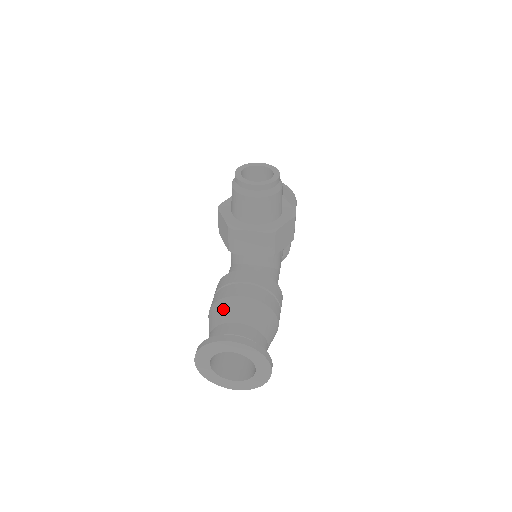
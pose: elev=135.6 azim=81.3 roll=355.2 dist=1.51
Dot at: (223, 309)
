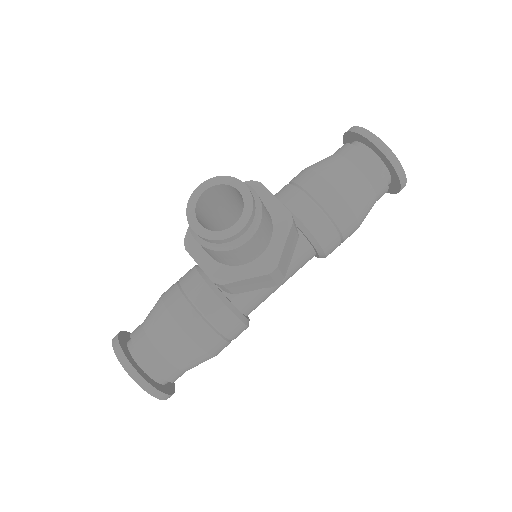
Dot at: (154, 314)
